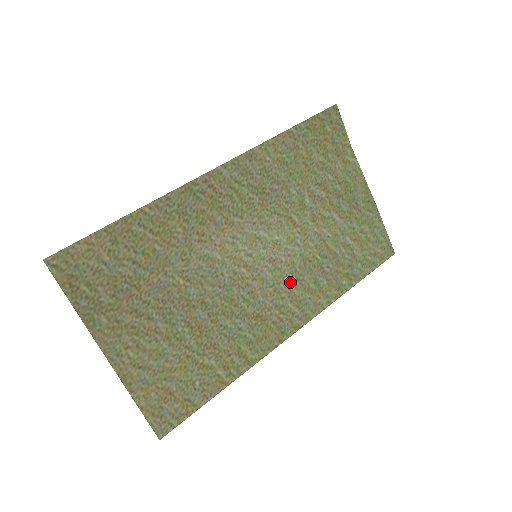
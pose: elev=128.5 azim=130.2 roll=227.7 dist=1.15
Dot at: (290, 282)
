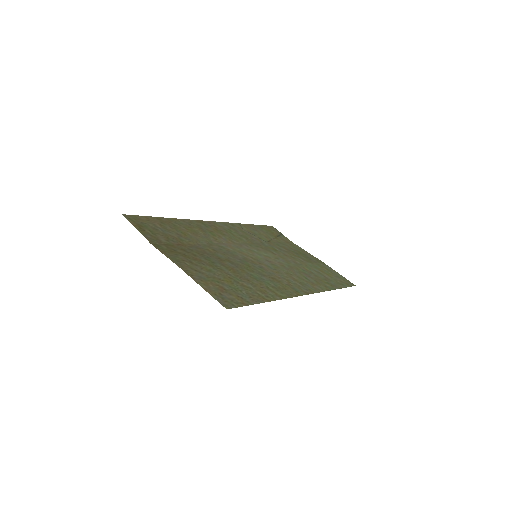
Dot at: (287, 272)
